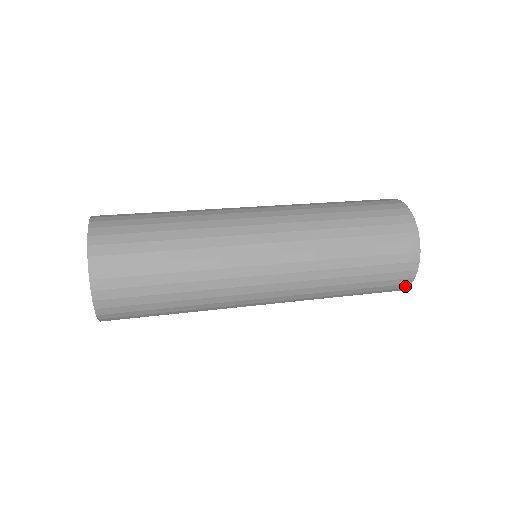
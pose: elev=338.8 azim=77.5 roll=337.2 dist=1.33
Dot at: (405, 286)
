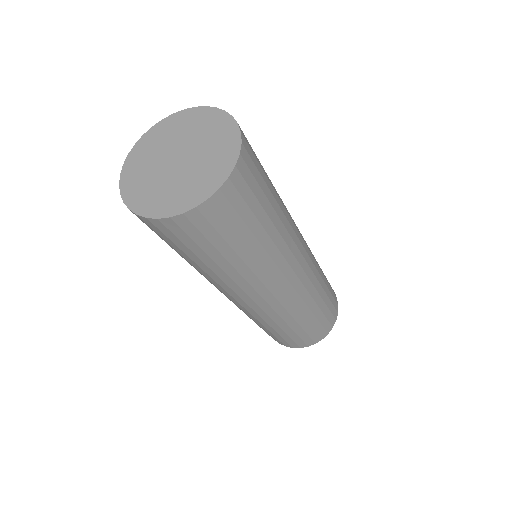
Dot at: (324, 335)
